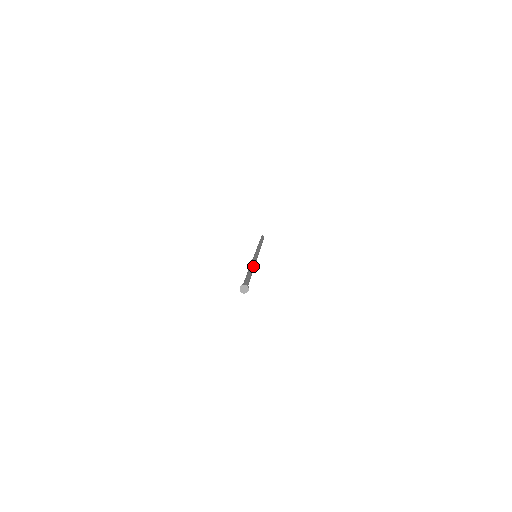
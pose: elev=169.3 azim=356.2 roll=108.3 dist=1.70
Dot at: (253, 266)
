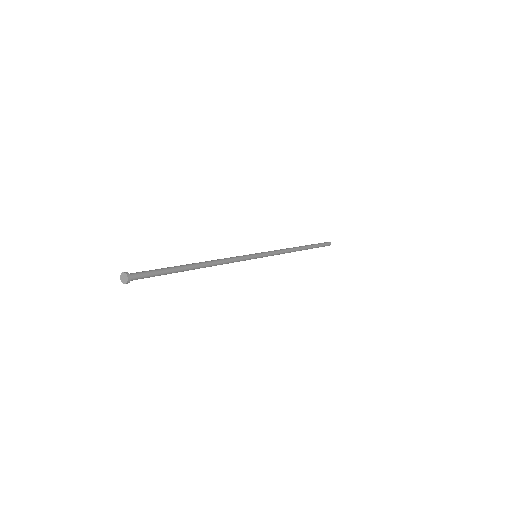
Dot at: (209, 261)
